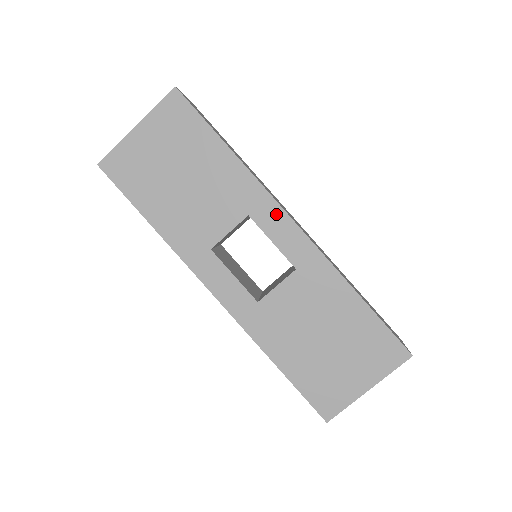
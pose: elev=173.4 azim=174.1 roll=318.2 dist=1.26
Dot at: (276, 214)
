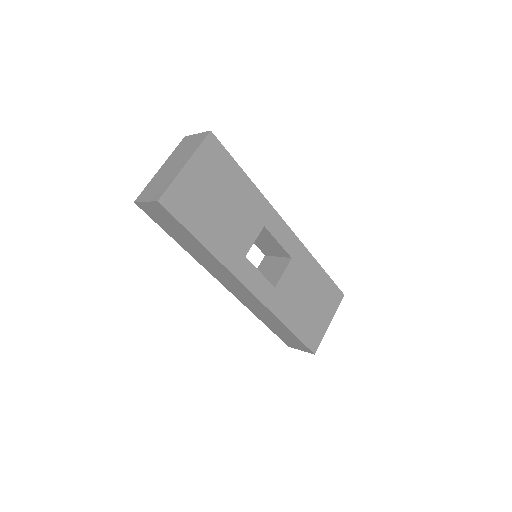
Dot at: (278, 222)
